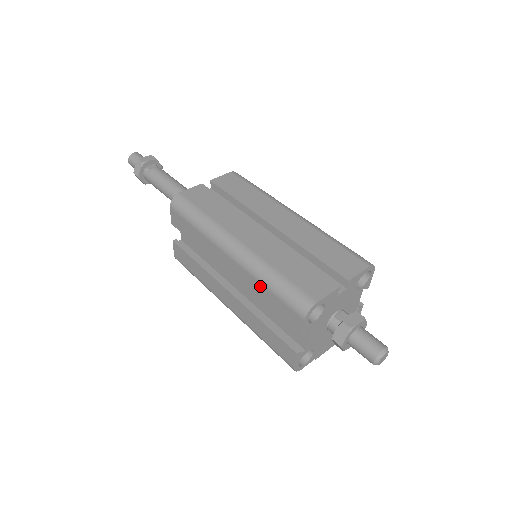
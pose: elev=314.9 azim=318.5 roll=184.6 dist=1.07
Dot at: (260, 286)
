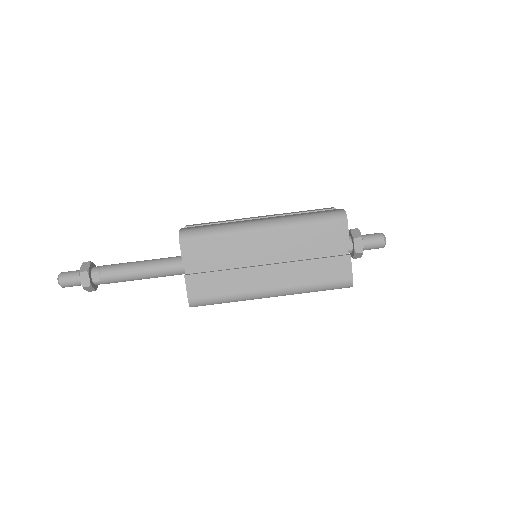
Dot at: occluded
